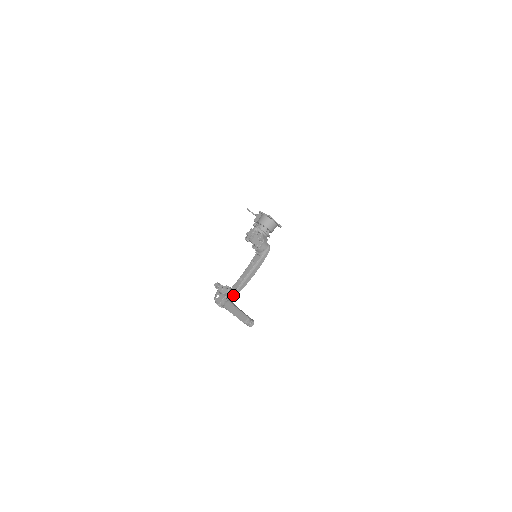
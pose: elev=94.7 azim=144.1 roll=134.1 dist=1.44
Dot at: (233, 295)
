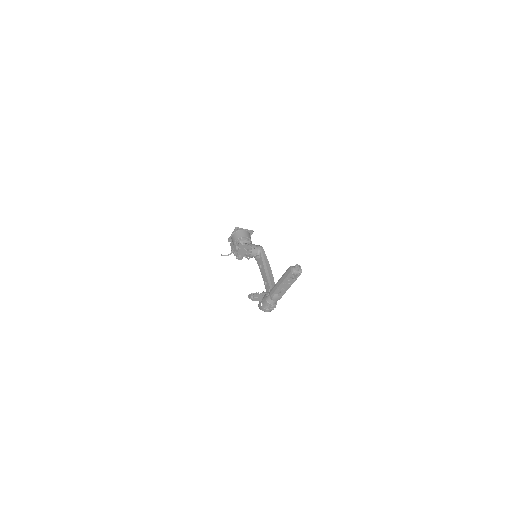
Dot at: occluded
